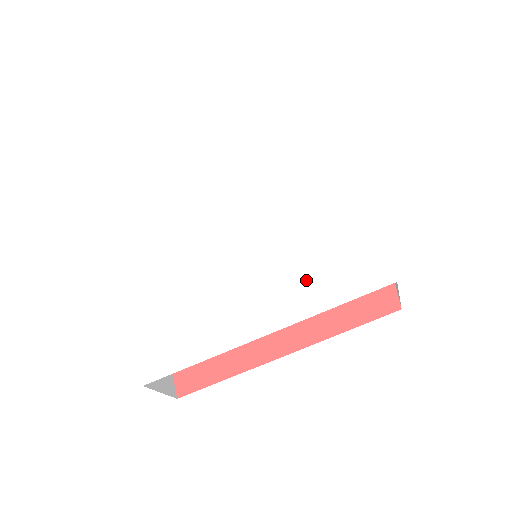
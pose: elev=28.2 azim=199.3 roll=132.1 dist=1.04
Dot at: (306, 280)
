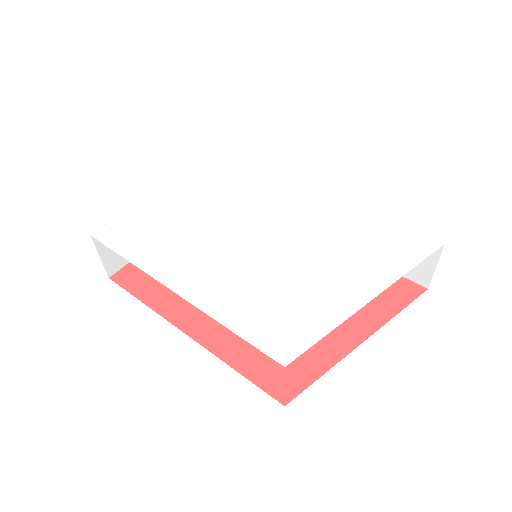
Dot at: (244, 295)
